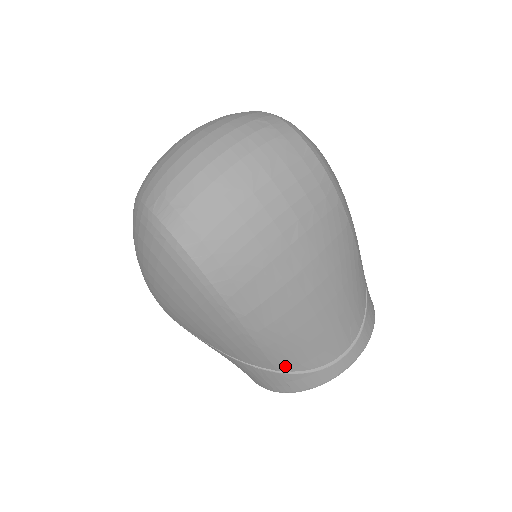
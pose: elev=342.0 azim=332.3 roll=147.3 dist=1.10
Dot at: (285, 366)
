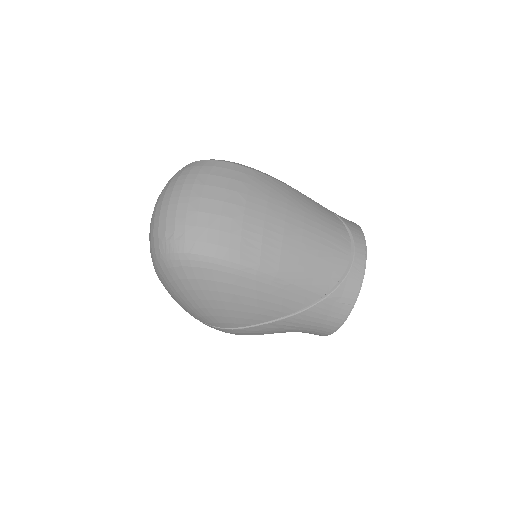
Dot at: (323, 287)
